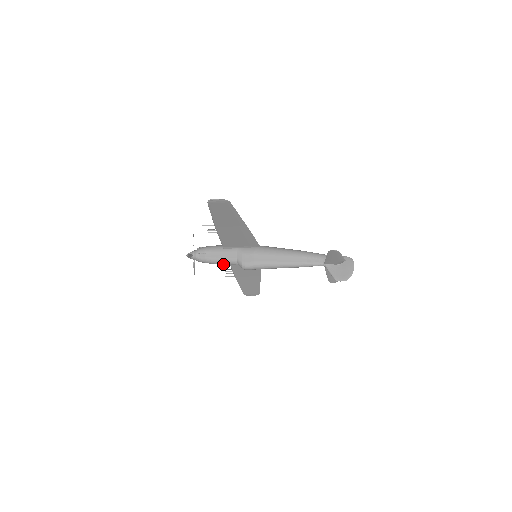
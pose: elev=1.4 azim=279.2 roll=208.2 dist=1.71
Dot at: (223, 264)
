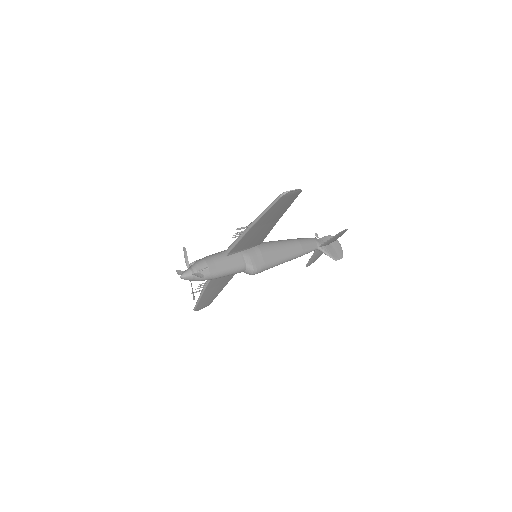
Dot at: (227, 275)
